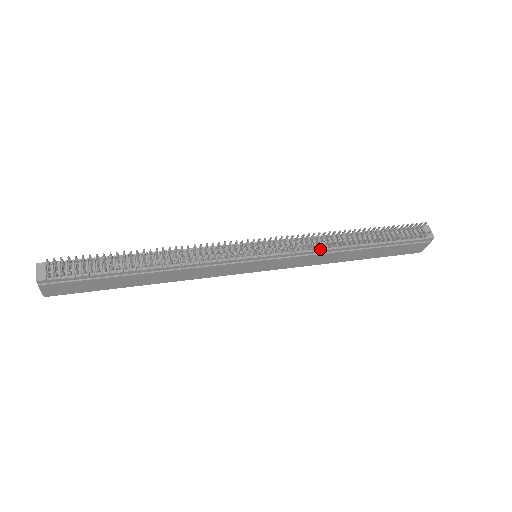
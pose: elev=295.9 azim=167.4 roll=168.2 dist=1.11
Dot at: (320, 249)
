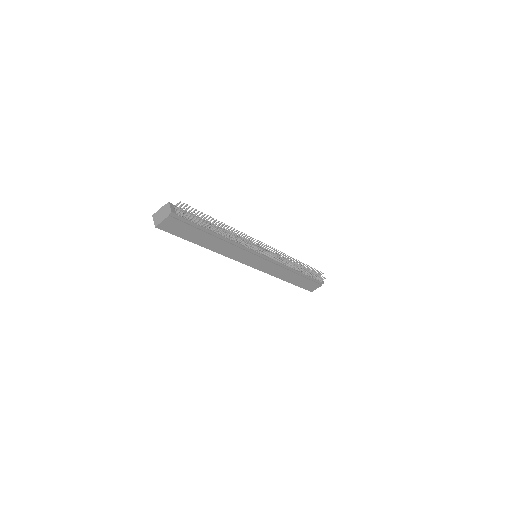
Dot at: (285, 265)
